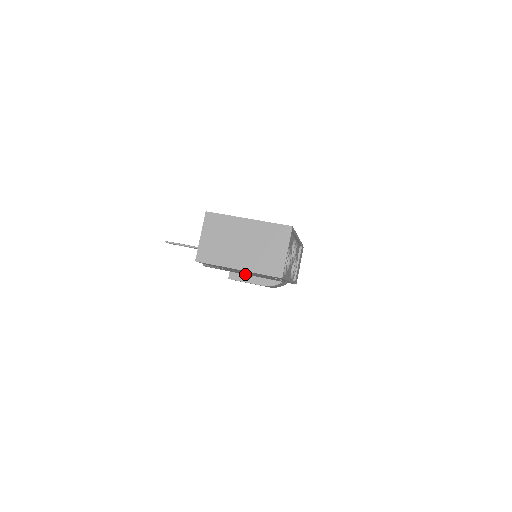
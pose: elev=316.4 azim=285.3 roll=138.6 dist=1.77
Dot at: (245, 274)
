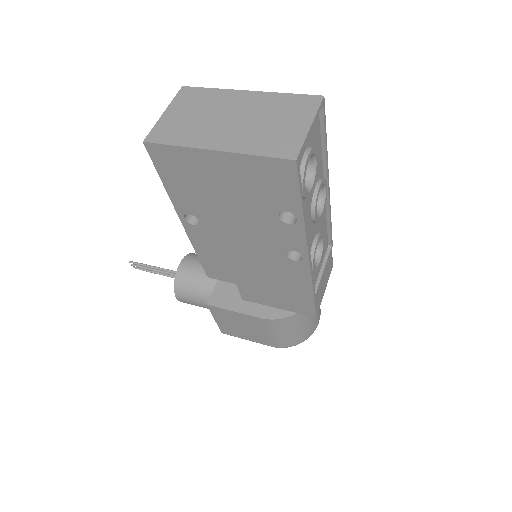
Dot at: (235, 299)
